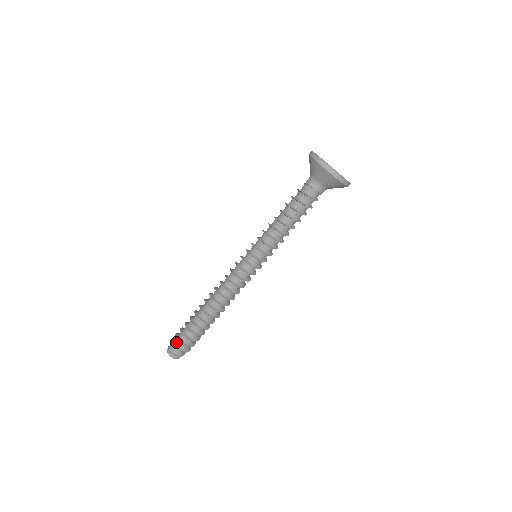
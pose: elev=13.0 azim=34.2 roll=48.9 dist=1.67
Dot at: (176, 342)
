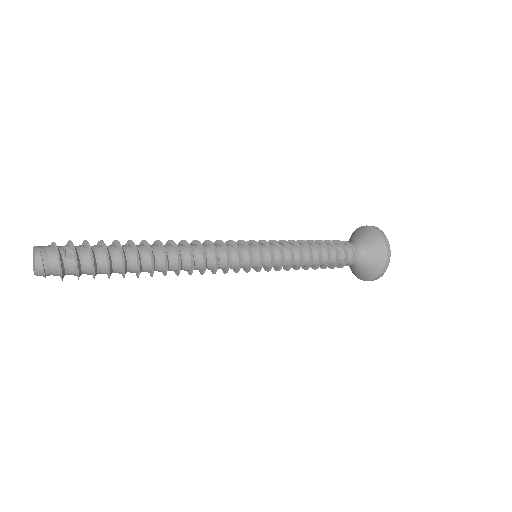
Dot at: (69, 268)
